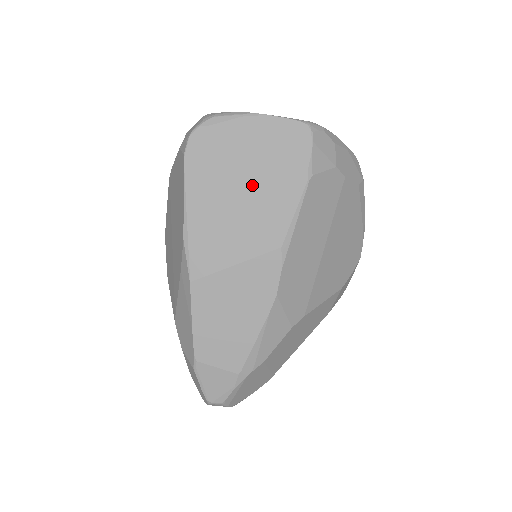
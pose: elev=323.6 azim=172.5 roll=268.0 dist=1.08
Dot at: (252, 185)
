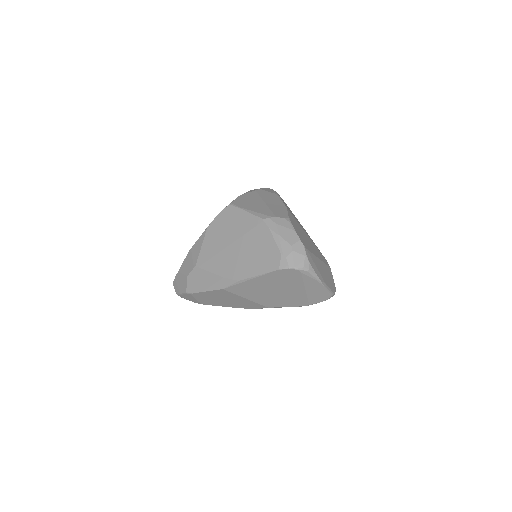
Dot at: (286, 293)
